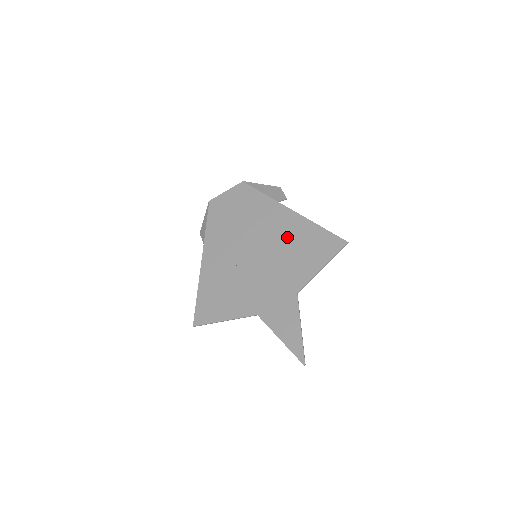
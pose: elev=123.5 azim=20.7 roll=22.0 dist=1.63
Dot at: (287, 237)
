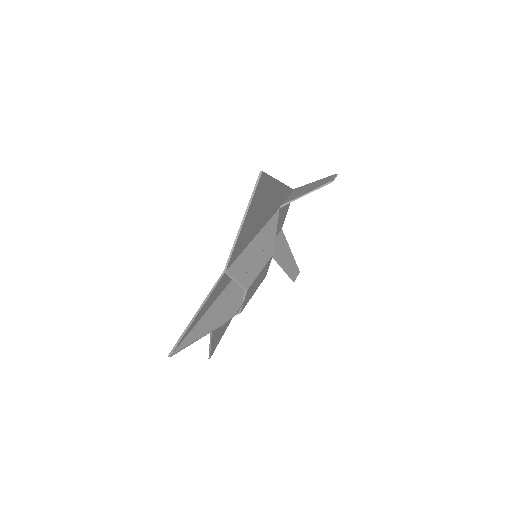
Dot at: occluded
